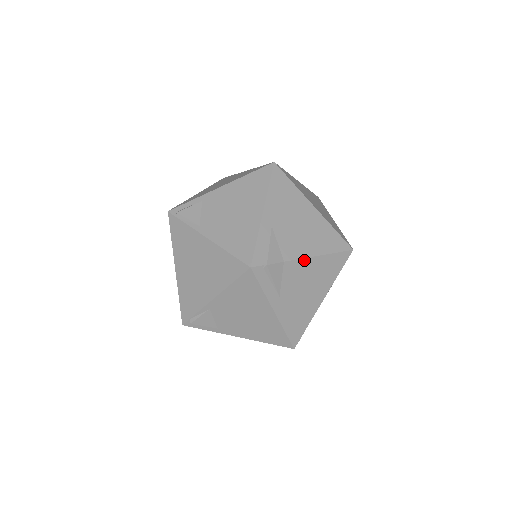
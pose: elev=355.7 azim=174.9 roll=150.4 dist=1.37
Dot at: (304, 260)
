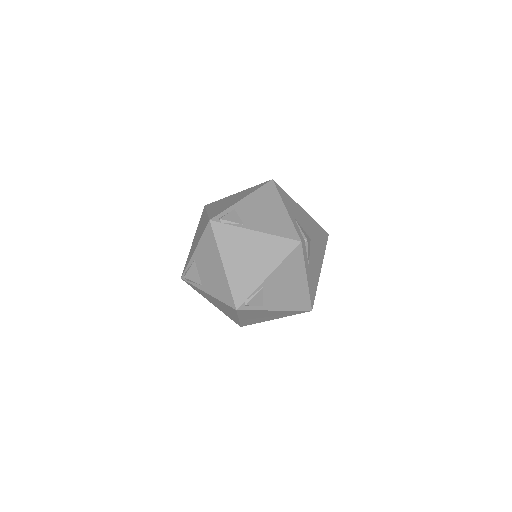
Dot at: (316, 239)
